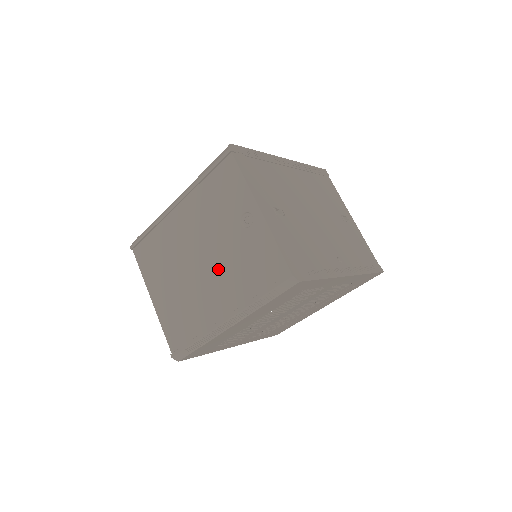
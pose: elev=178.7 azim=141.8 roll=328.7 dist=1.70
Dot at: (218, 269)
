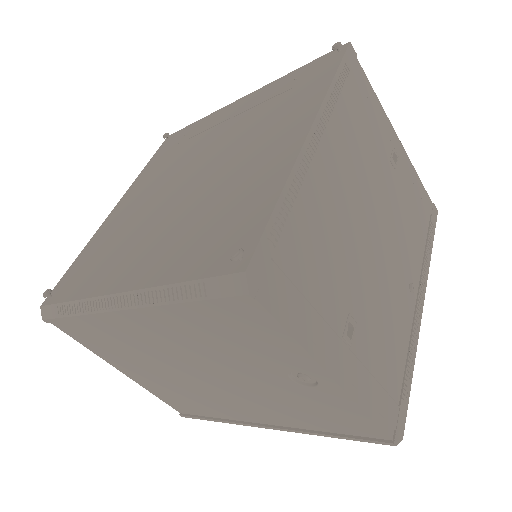
Dot at: (246, 395)
